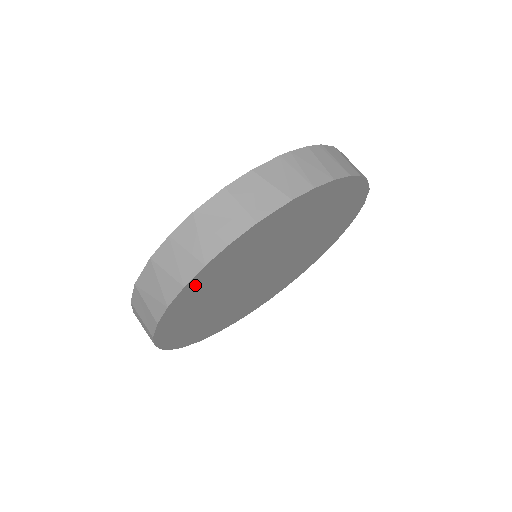
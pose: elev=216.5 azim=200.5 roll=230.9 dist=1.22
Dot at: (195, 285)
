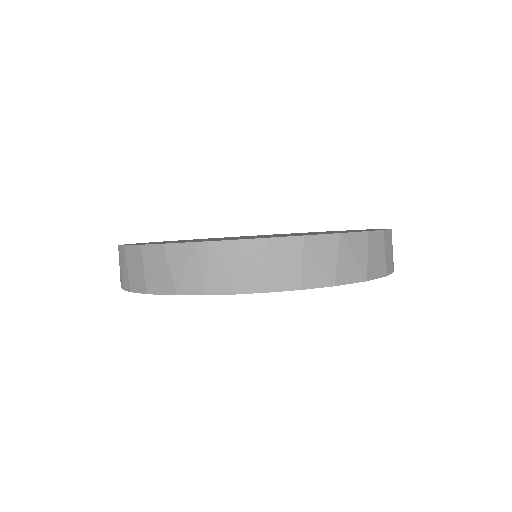
Dot at: occluded
